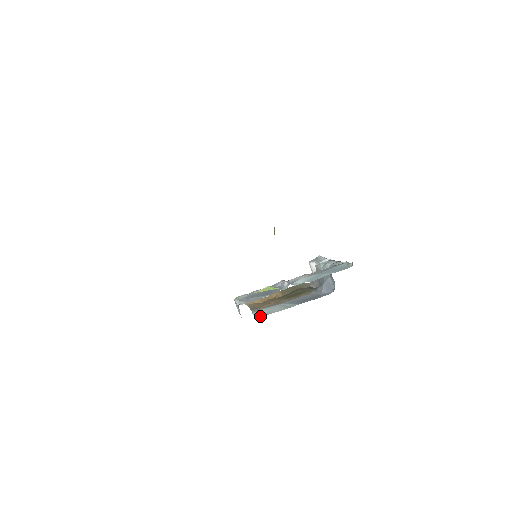
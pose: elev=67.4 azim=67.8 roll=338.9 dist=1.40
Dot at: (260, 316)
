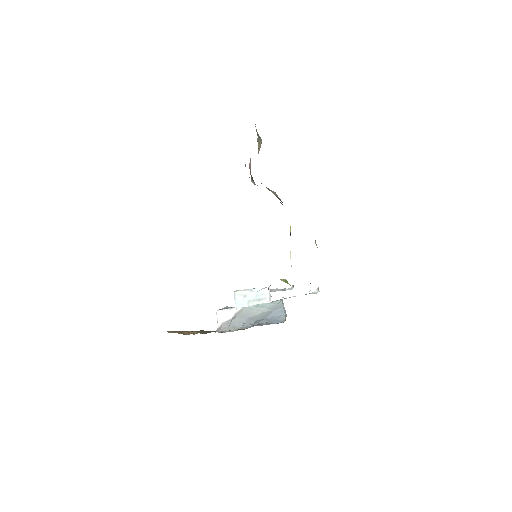
Dot at: occluded
